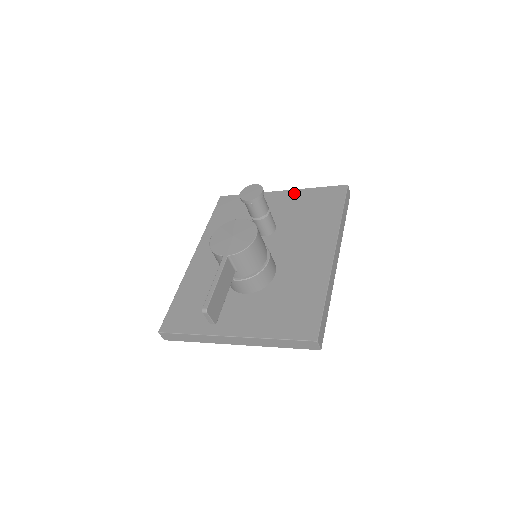
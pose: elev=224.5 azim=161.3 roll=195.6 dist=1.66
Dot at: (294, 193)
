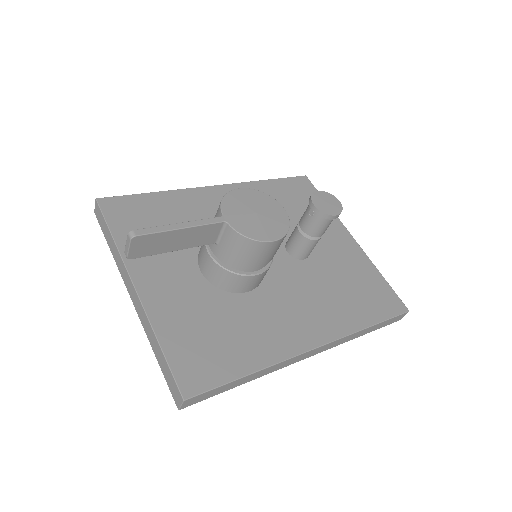
Dot at: (360, 254)
